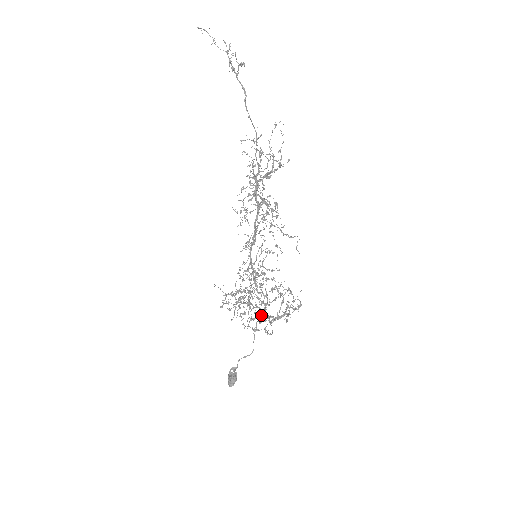
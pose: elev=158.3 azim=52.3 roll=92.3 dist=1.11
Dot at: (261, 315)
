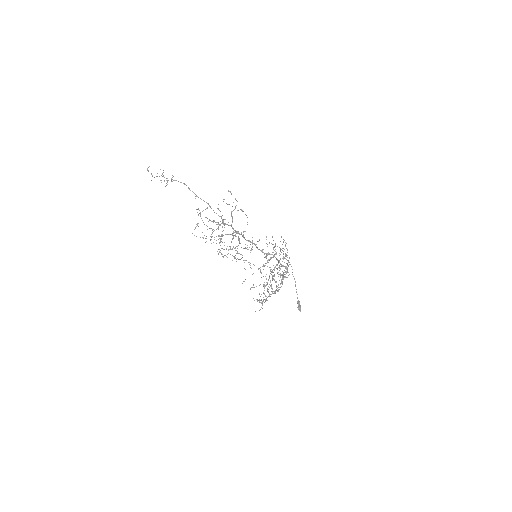
Dot at: (272, 288)
